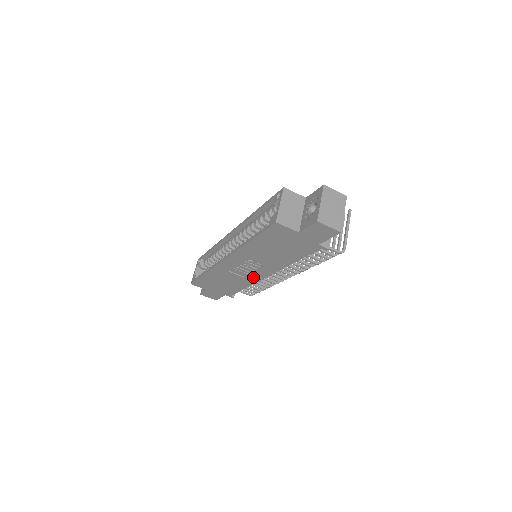
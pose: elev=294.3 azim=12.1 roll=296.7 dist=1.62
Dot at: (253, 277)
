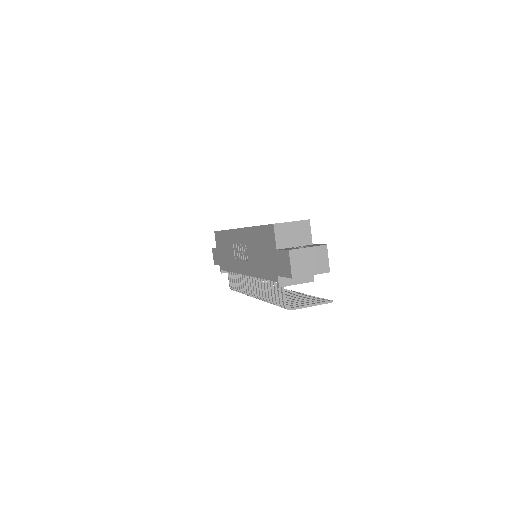
Dot at: (238, 265)
